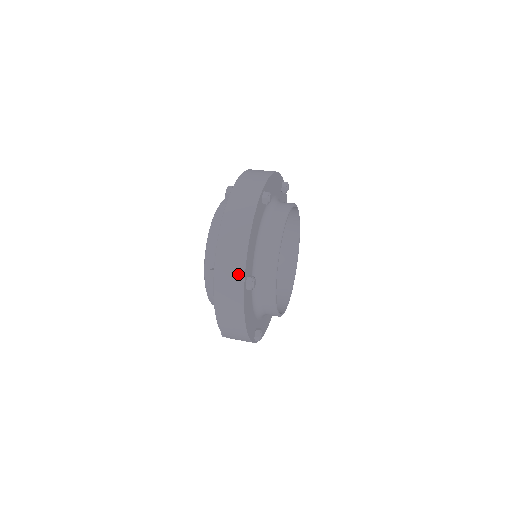
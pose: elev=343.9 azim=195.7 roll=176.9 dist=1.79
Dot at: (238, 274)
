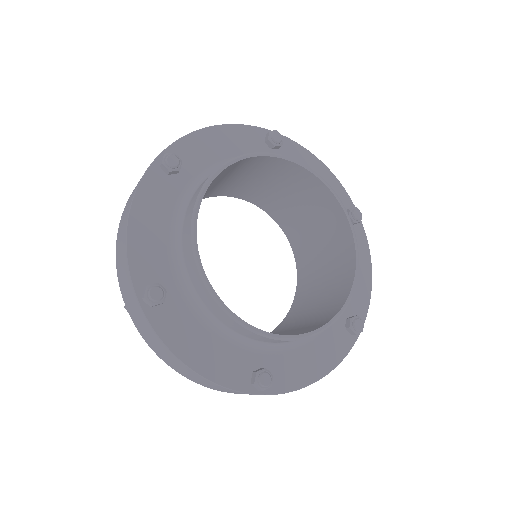
Dot at: (129, 287)
